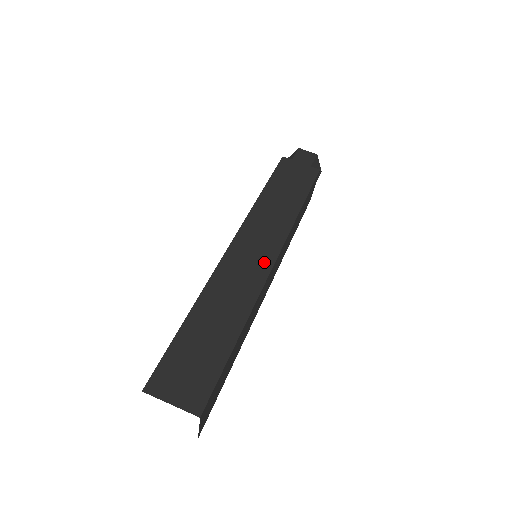
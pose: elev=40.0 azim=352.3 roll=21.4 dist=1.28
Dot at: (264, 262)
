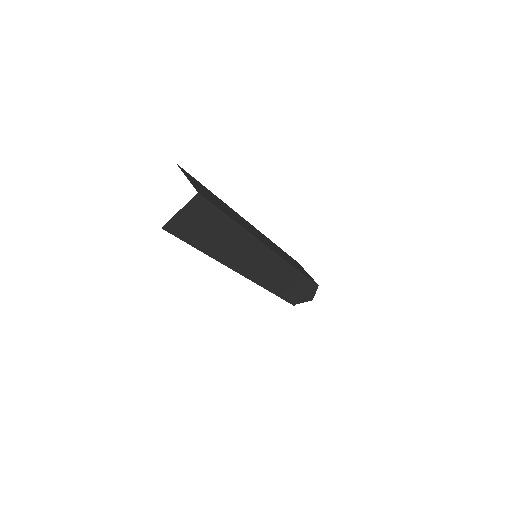
Dot at: occluded
